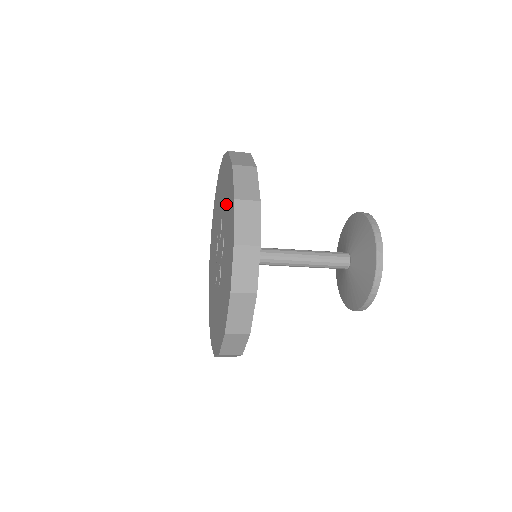
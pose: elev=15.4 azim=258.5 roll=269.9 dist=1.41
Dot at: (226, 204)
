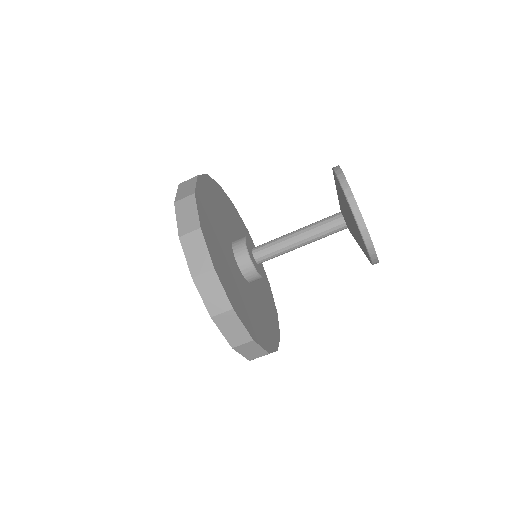
Dot at: occluded
